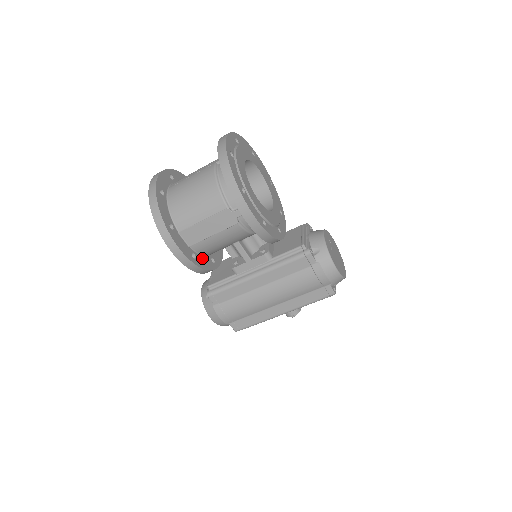
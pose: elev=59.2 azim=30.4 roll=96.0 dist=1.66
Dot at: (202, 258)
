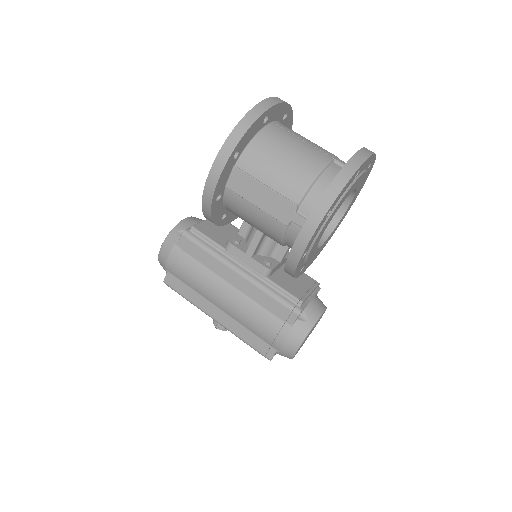
Dot at: (221, 206)
